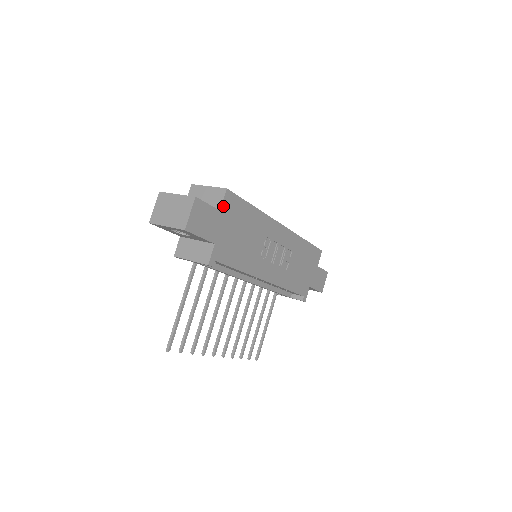
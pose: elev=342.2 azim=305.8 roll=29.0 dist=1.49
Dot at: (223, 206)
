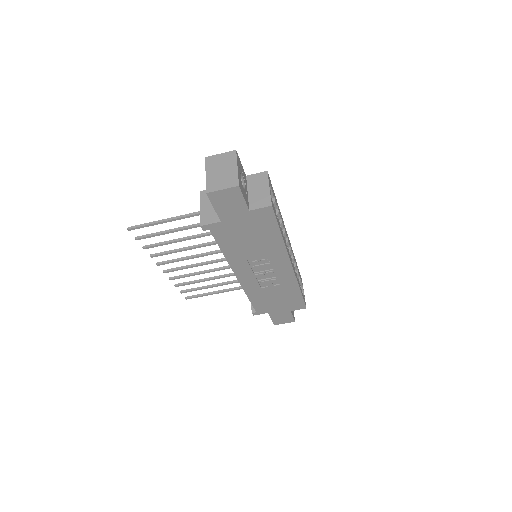
Dot at: (256, 211)
